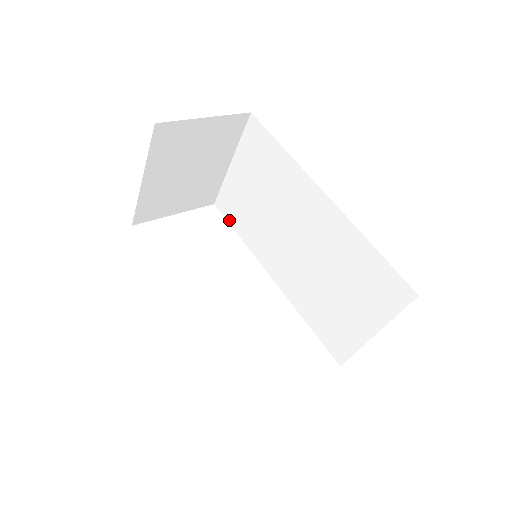
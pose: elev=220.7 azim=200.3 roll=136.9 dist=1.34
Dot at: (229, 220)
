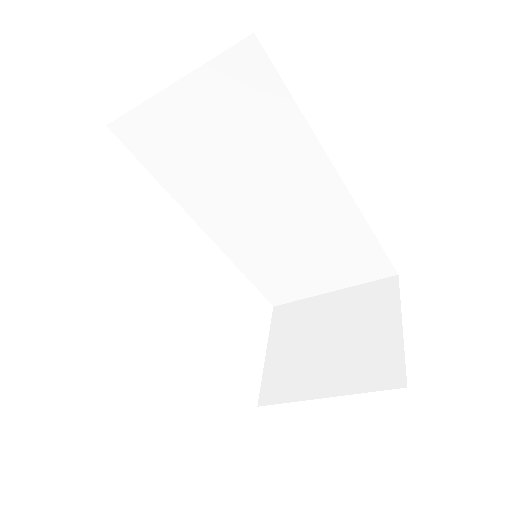
Dot at: (139, 155)
